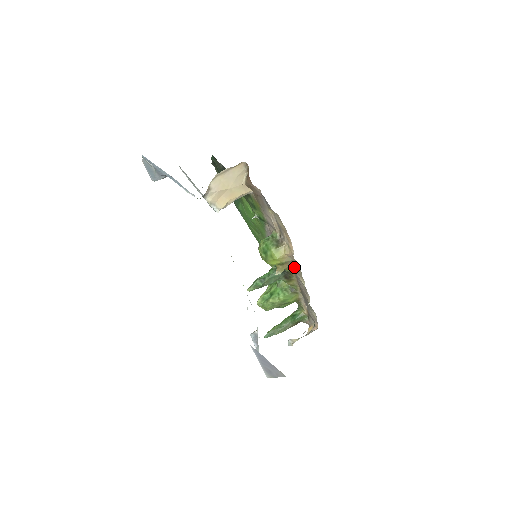
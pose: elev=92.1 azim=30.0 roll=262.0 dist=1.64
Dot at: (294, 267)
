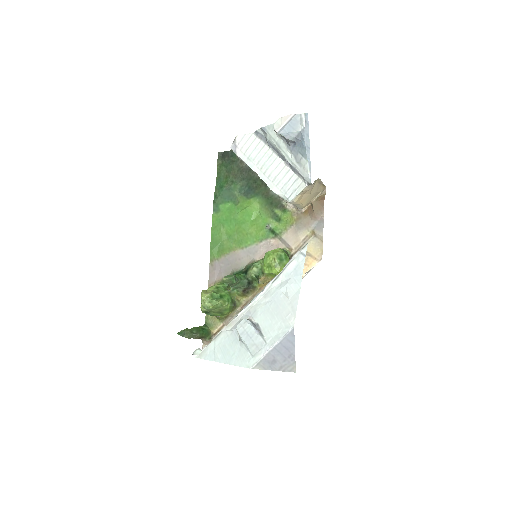
Dot at: occluded
